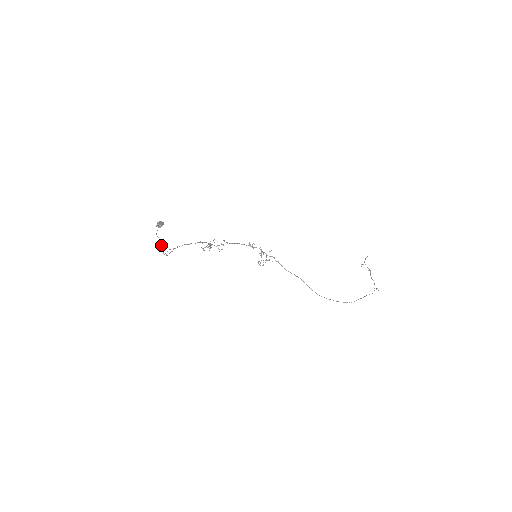
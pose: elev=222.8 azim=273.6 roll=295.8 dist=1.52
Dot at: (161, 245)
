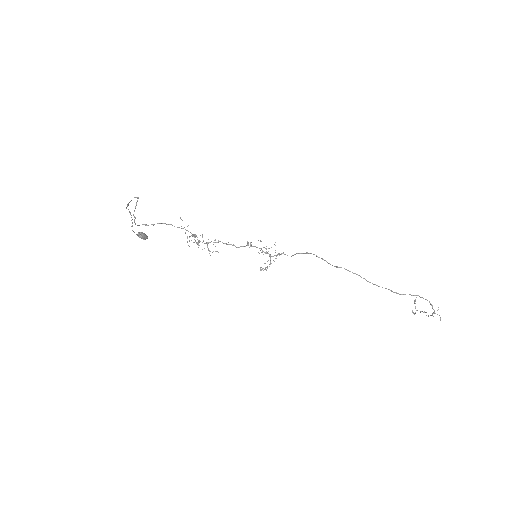
Dot at: occluded
